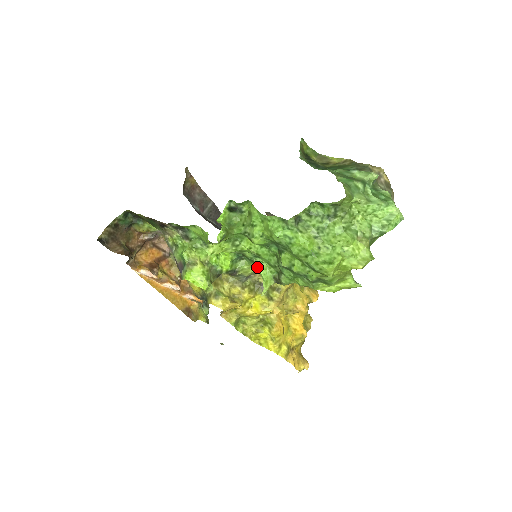
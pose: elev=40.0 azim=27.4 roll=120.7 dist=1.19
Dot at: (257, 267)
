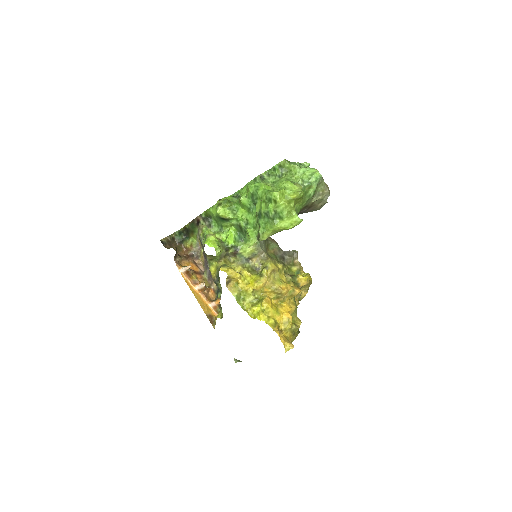
Dot at: (247, 231)
